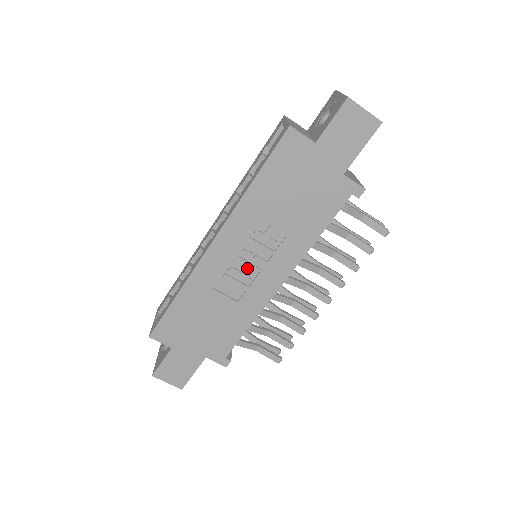
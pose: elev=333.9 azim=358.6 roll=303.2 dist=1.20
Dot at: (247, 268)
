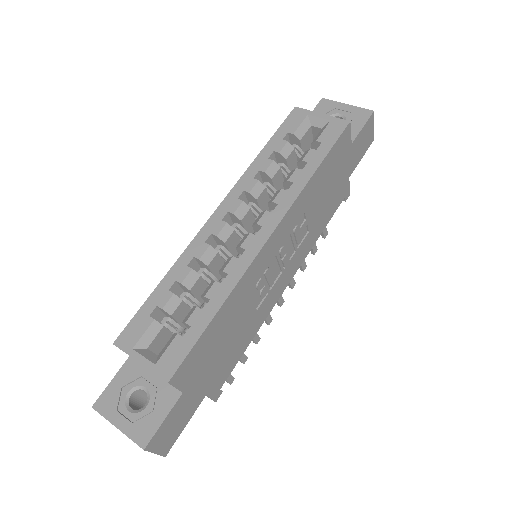
Dot at: (276, 268)
